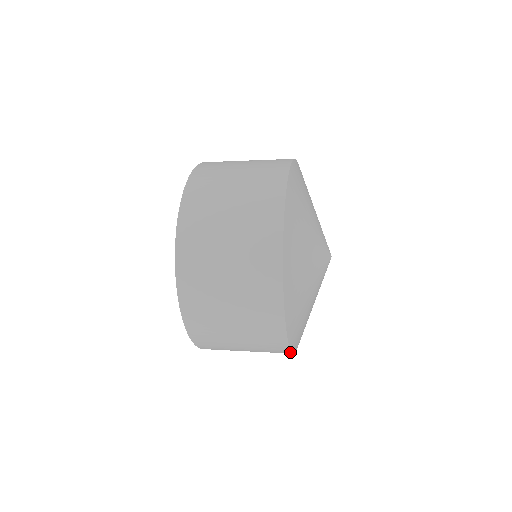
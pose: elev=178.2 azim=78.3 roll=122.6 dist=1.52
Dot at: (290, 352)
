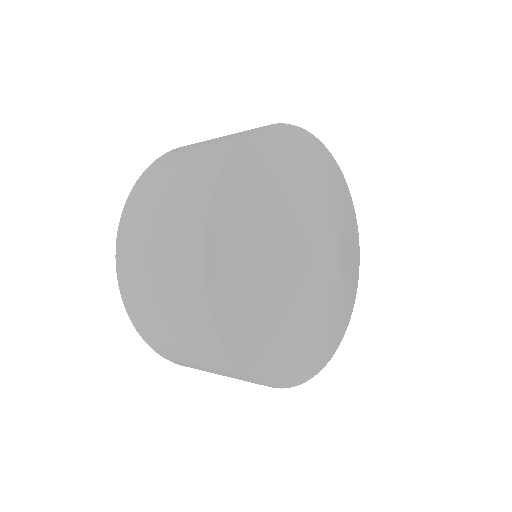
Dot at: (236, 365)
